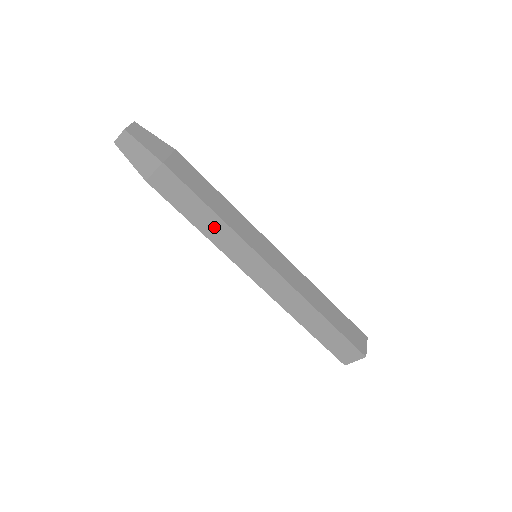
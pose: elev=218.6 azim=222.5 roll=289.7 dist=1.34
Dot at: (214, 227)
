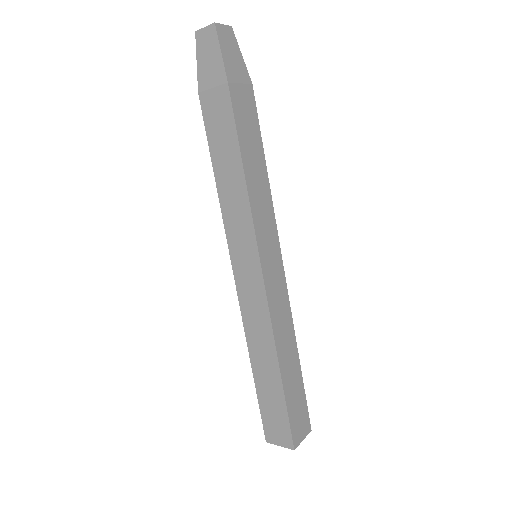
Dot at: (233, 191)
